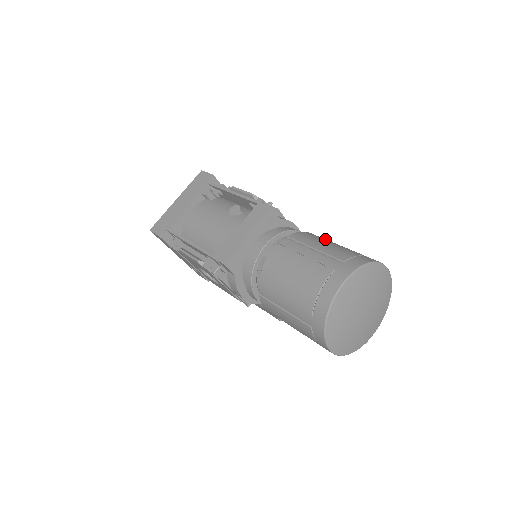
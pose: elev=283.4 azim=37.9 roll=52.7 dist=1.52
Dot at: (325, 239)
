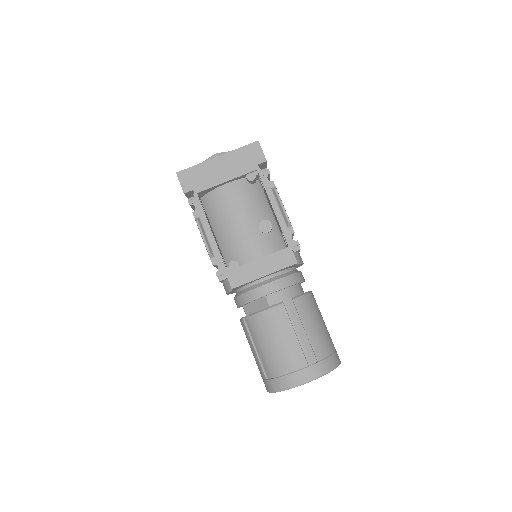
Dot at: (317, 312)
